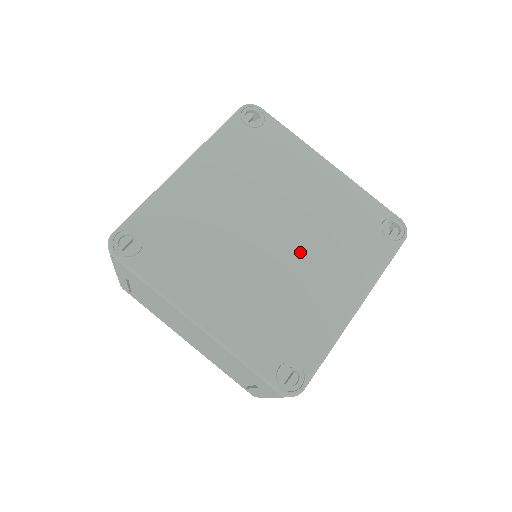
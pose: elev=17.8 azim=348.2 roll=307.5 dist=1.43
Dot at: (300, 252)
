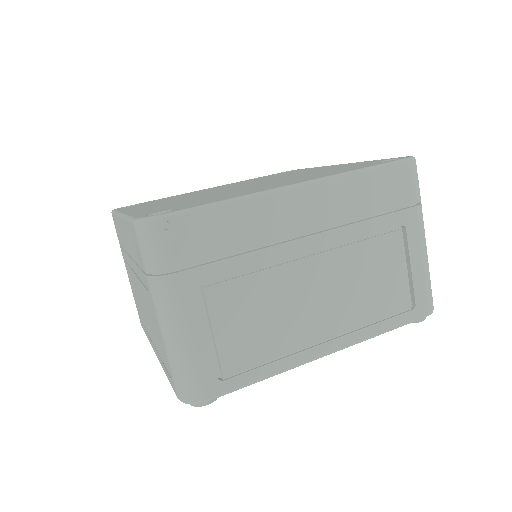
Dot at: (271, 179)
